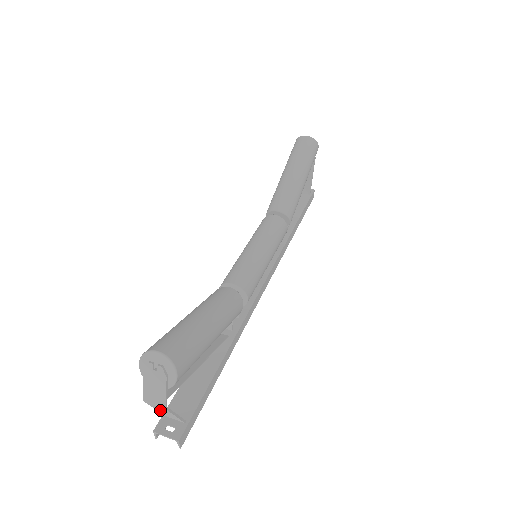
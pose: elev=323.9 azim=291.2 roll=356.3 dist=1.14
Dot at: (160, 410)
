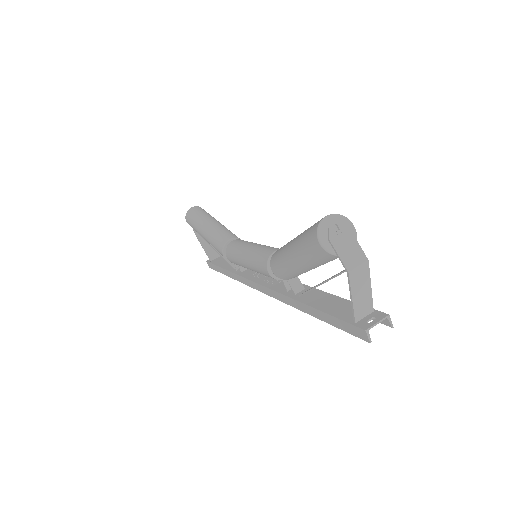
Dot at: (358, 292)
